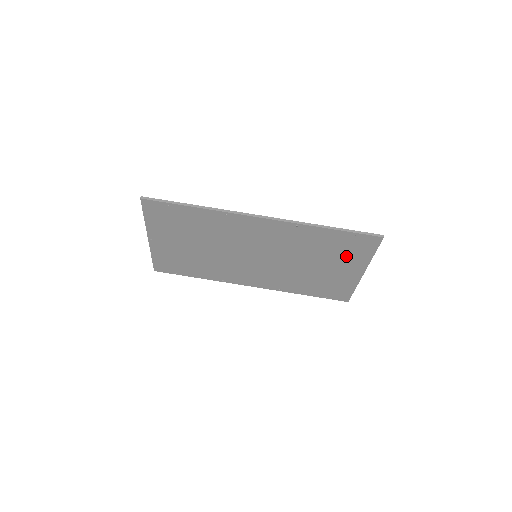
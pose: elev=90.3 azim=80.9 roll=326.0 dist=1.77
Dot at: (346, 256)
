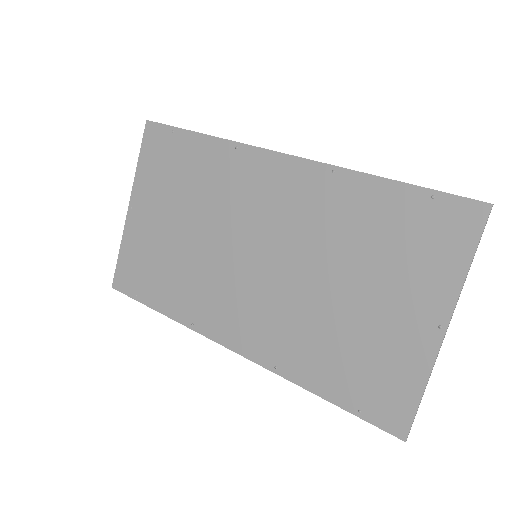
Dot at: (412, 265)
